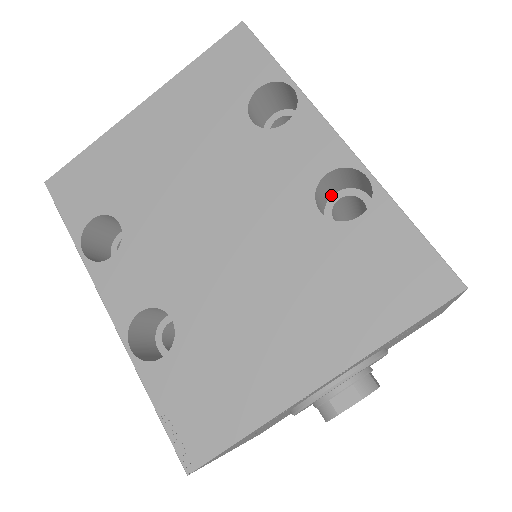
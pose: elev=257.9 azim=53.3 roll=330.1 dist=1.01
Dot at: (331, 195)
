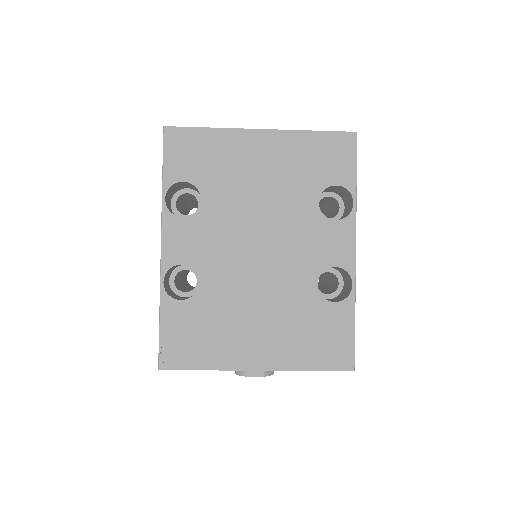
Dot at: occluded
